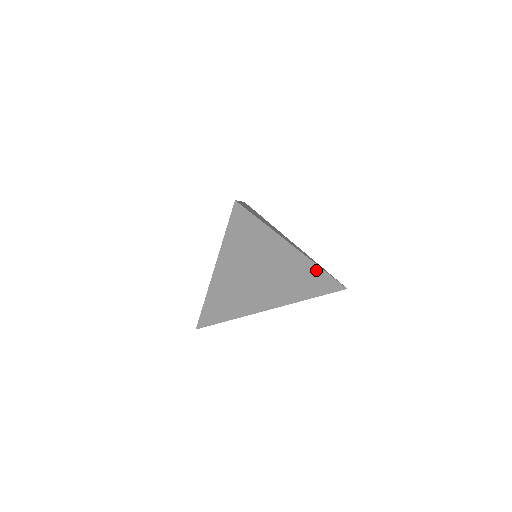
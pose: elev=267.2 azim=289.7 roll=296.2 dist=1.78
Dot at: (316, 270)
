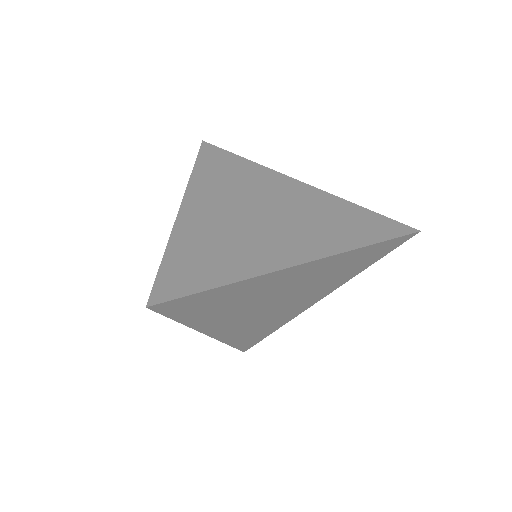
Dot at: (353, 253)
